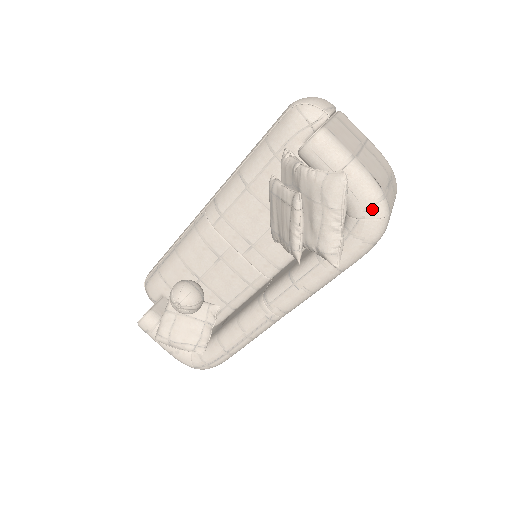
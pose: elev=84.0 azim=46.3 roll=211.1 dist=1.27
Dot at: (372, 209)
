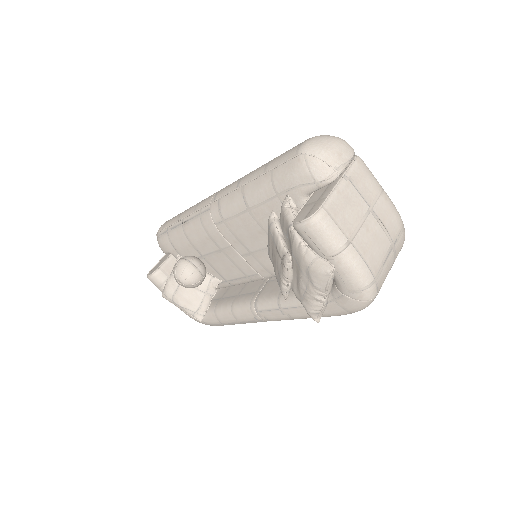
Dot at: (357, 293)
